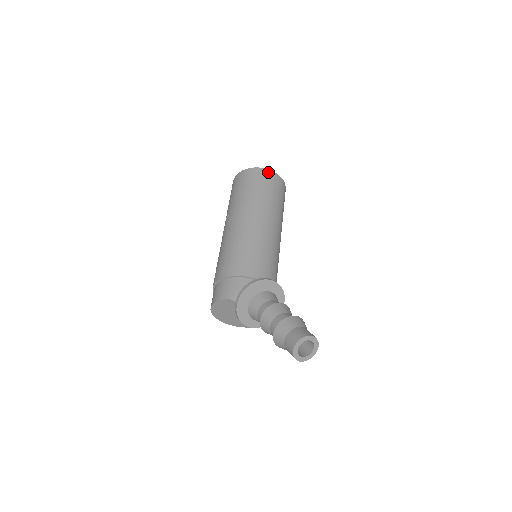
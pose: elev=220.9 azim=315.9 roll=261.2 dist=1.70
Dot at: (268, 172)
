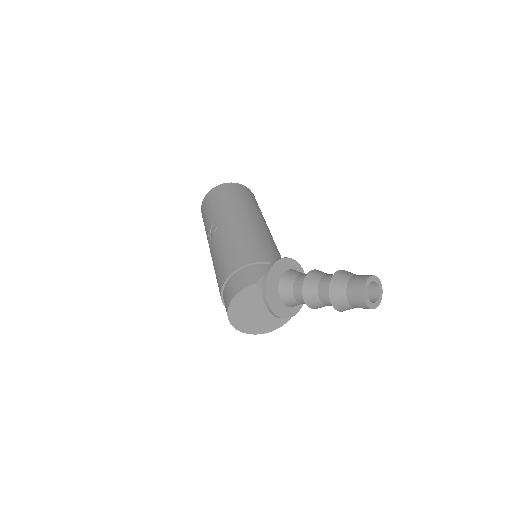
Dot at: (240, 185)
